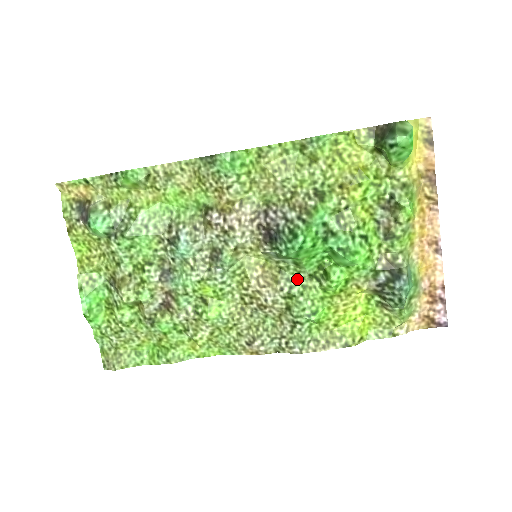
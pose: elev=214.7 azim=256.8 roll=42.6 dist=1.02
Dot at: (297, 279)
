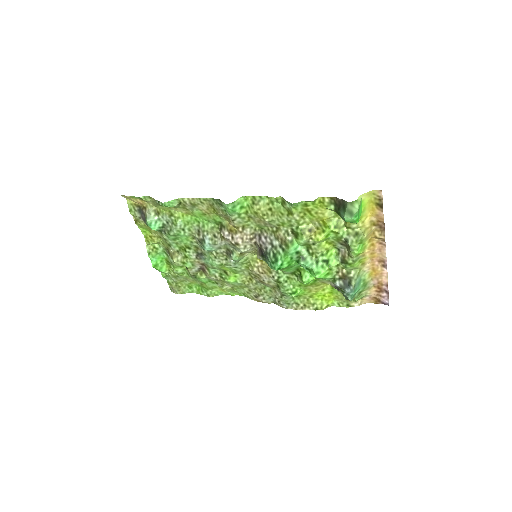
Dot at: (283, 273)
